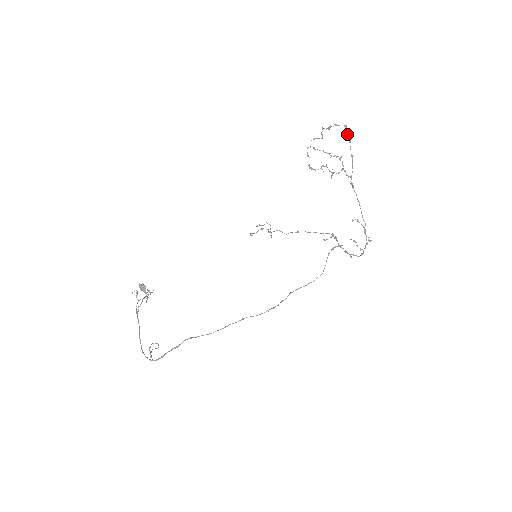
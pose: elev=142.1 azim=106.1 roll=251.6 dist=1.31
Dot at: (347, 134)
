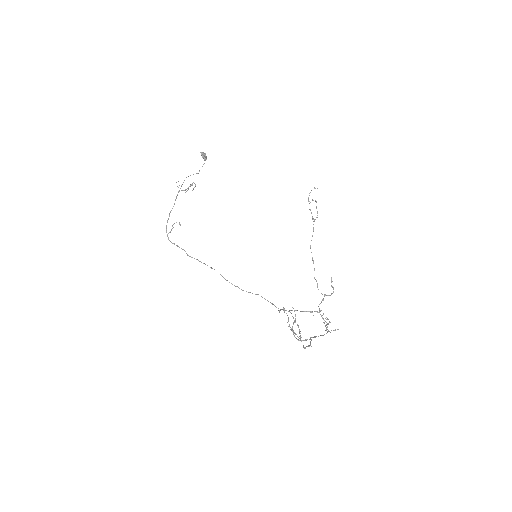
Dot at: occluded
